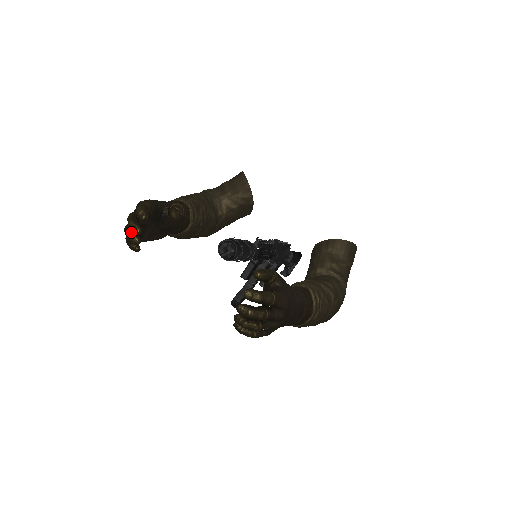
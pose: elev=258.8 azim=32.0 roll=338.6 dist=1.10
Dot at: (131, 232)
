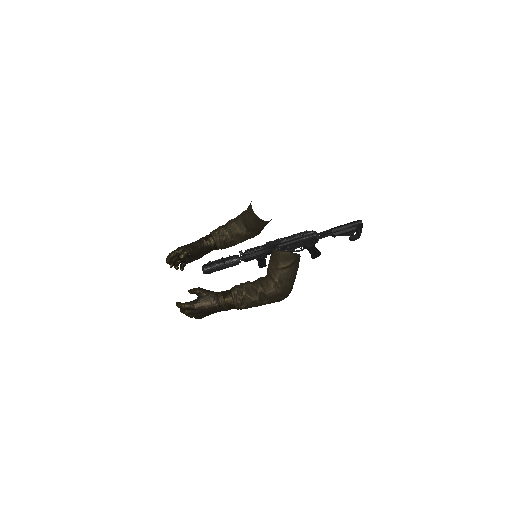
Dot at: (174, 264)
